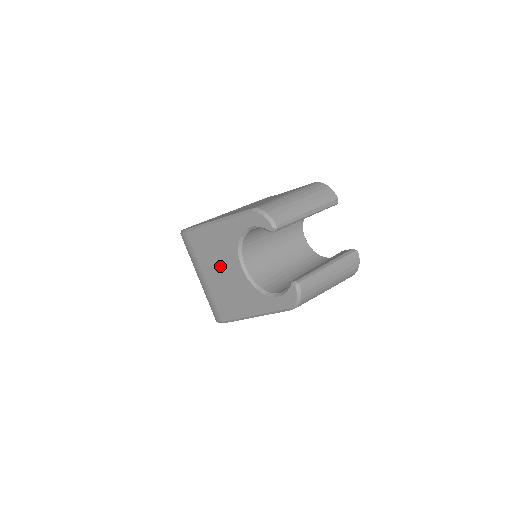
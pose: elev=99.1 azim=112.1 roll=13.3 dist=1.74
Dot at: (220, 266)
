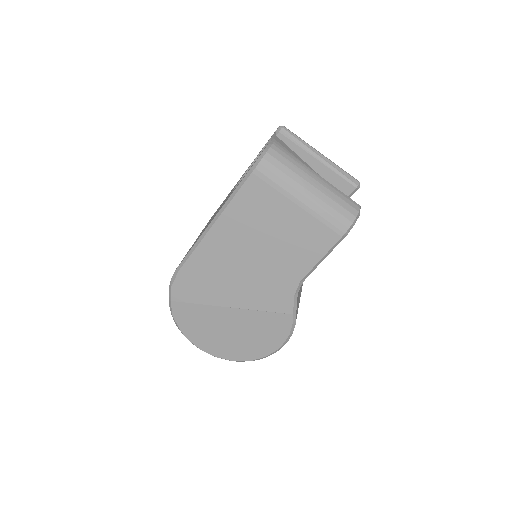
Dot at: occluded
